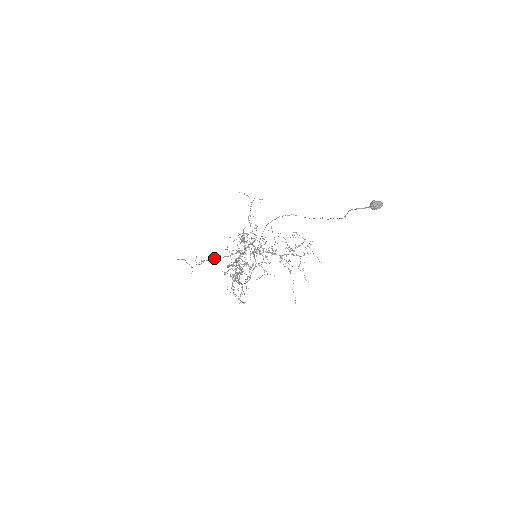
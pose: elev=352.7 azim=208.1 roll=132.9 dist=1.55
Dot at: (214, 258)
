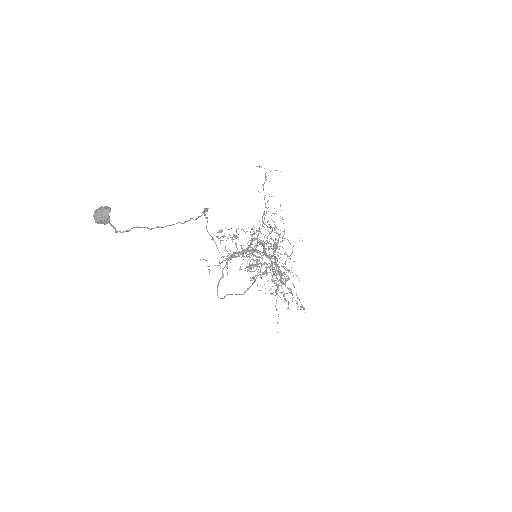
Dot at: occluded
